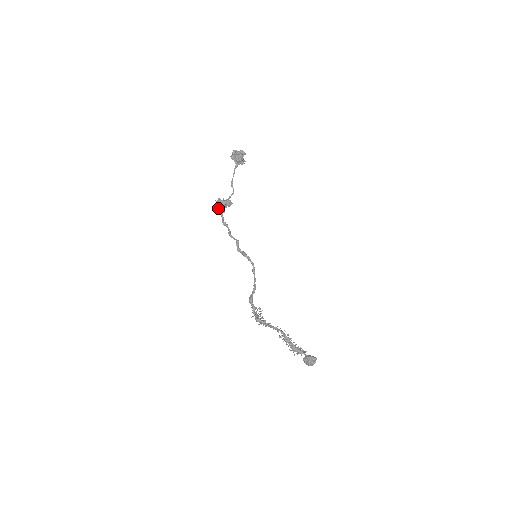
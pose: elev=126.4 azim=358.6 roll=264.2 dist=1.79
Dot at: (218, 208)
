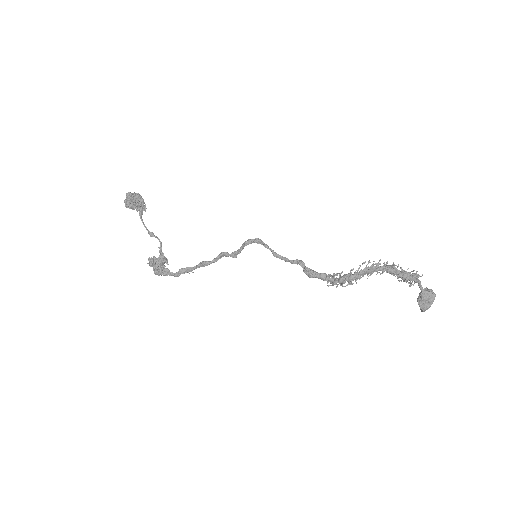
Dot at: (157, 271)
